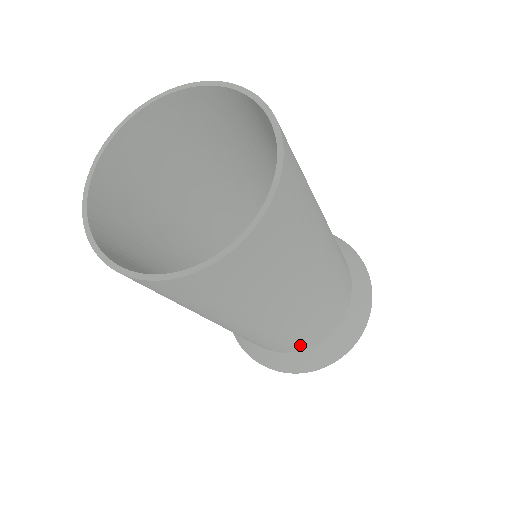
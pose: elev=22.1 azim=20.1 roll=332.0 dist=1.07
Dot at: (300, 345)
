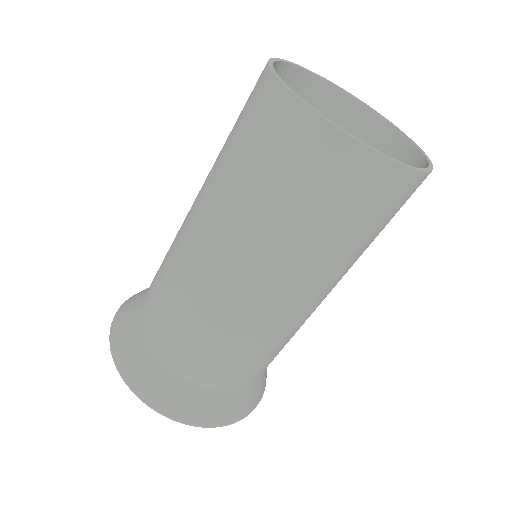
Dot at: (197, 364)
